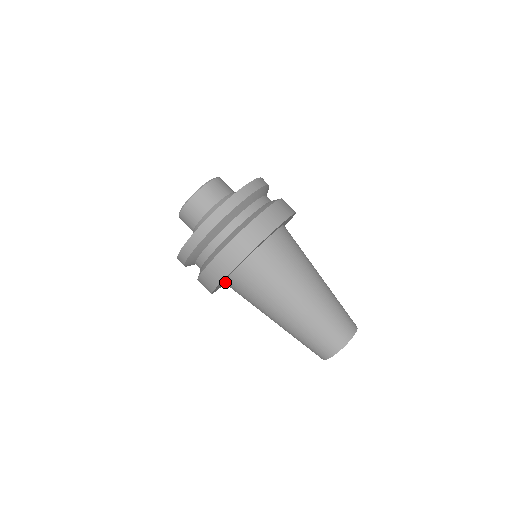
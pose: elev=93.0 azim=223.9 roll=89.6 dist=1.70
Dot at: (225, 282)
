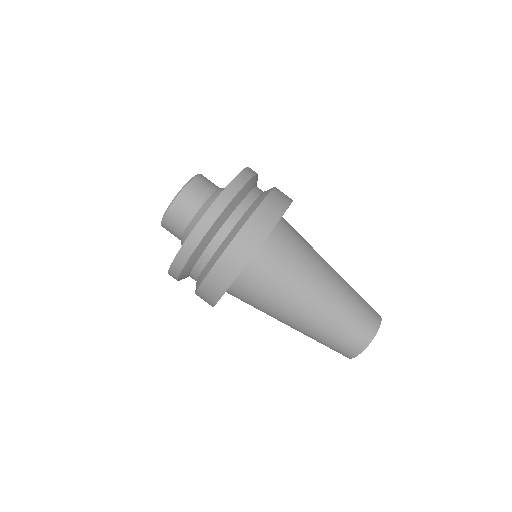
Dot at: occluded
